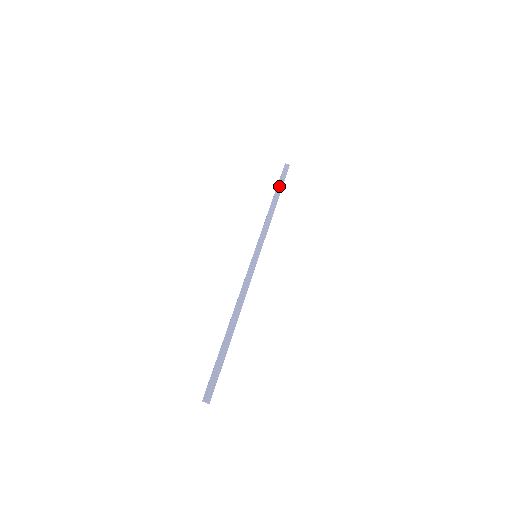
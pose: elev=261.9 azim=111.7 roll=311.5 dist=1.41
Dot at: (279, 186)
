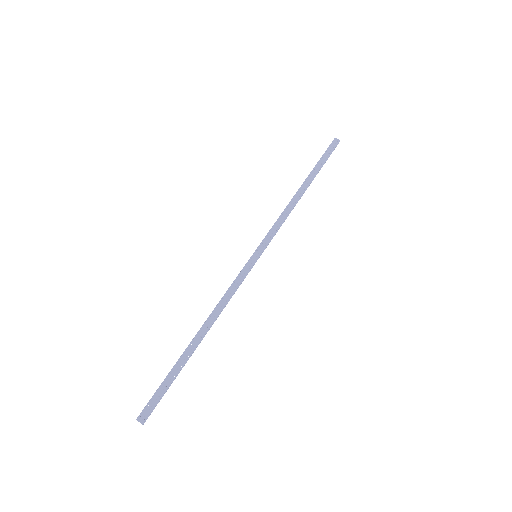
Dot at: (316, 168)
